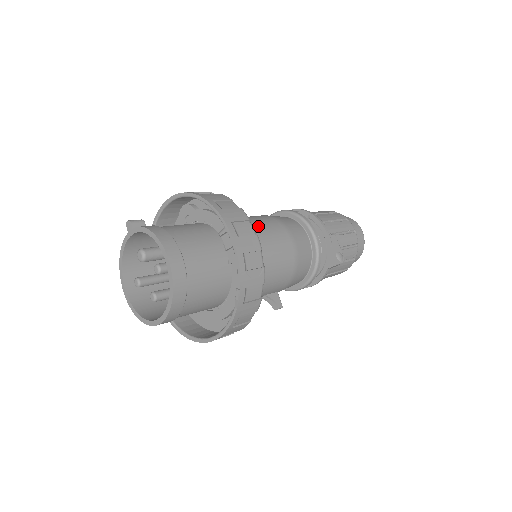
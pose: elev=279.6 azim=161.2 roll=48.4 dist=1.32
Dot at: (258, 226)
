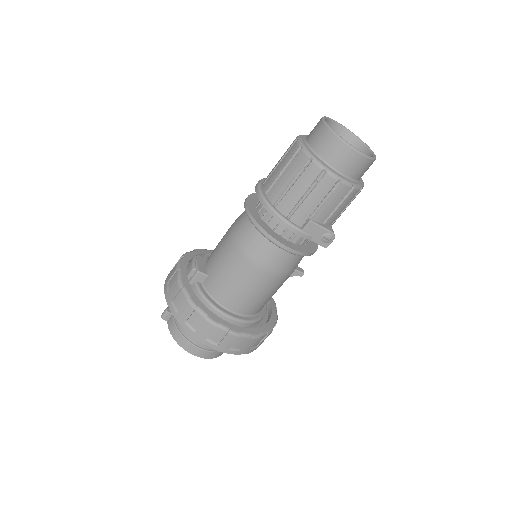
Dot at: (231, 283)
